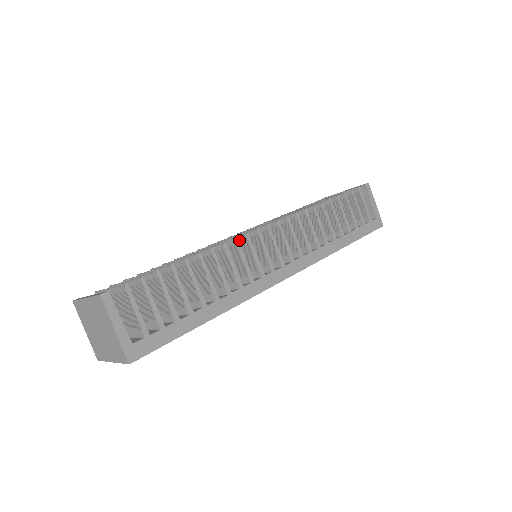
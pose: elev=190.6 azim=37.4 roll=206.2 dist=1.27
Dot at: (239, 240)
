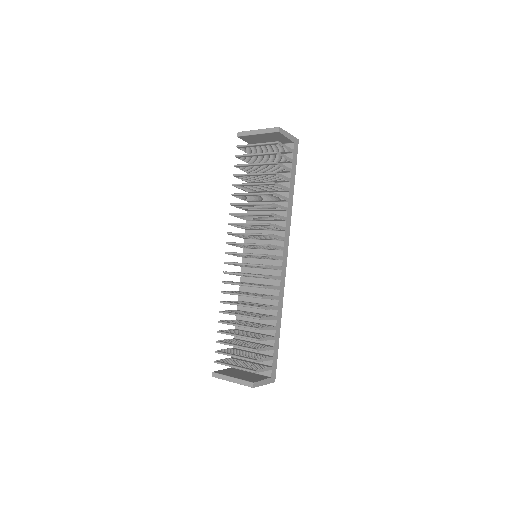
Dot at: occluded
